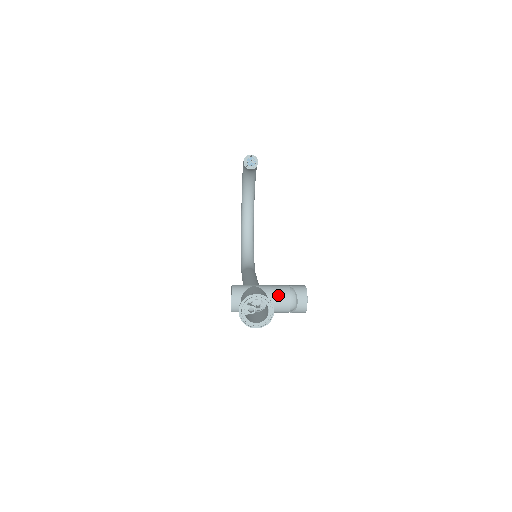
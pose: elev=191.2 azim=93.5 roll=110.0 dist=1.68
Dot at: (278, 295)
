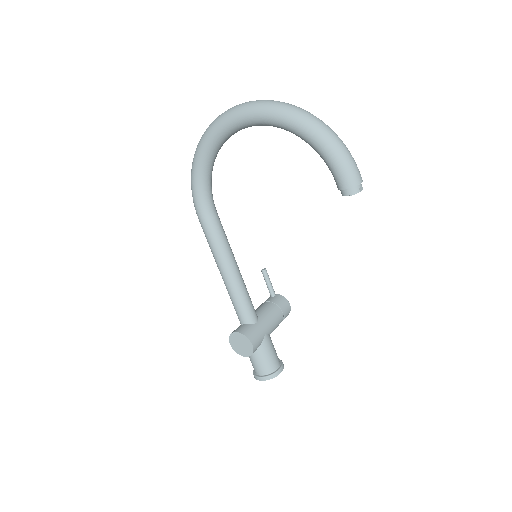
Dot at: occluded
